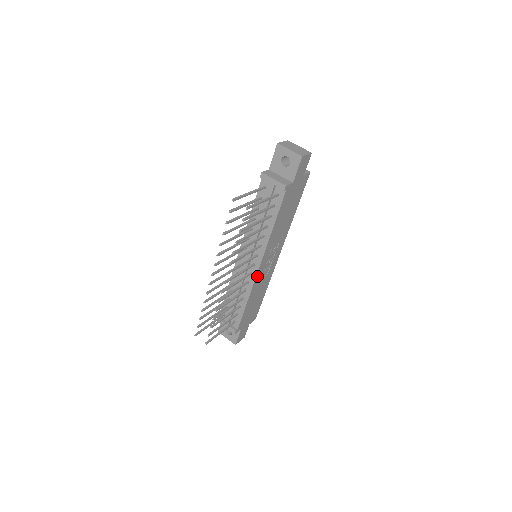
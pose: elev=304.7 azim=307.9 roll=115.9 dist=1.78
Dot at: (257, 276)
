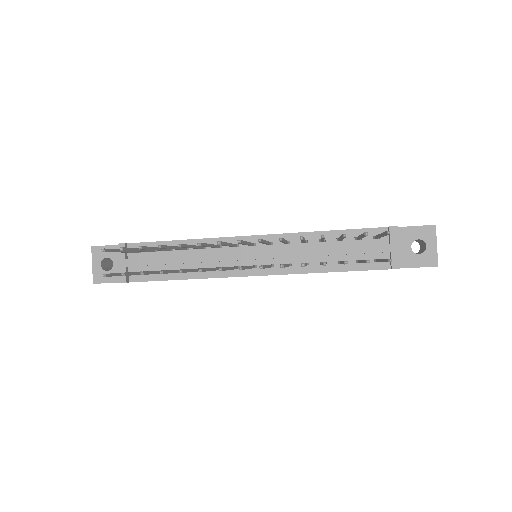
Dot at: (236, 276)
